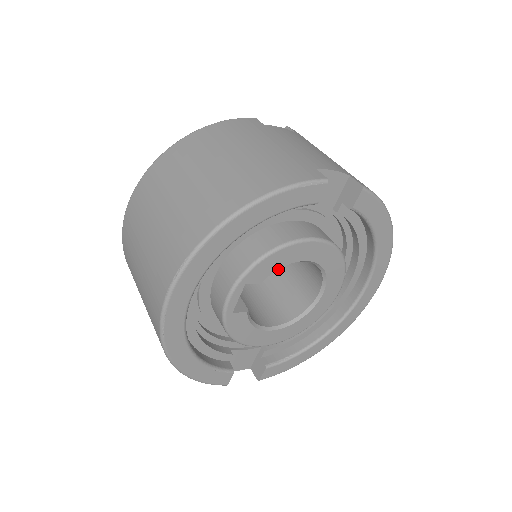
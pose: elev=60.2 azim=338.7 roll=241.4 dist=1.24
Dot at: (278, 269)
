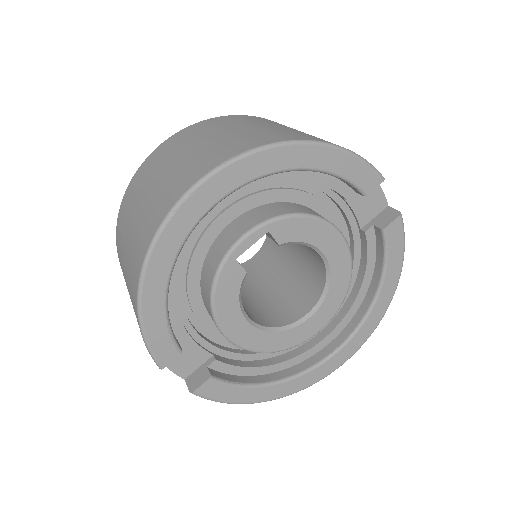
Dot at: (263, 290)
